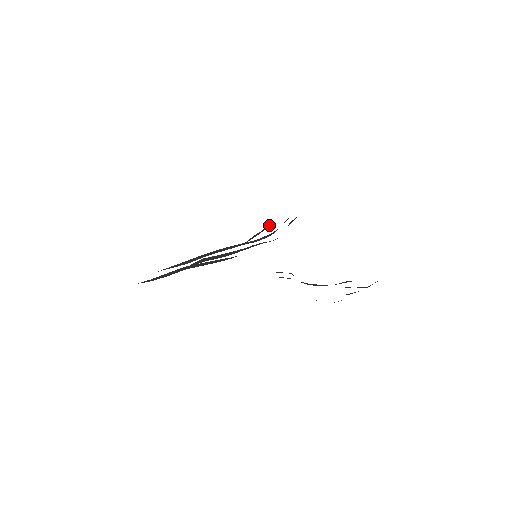
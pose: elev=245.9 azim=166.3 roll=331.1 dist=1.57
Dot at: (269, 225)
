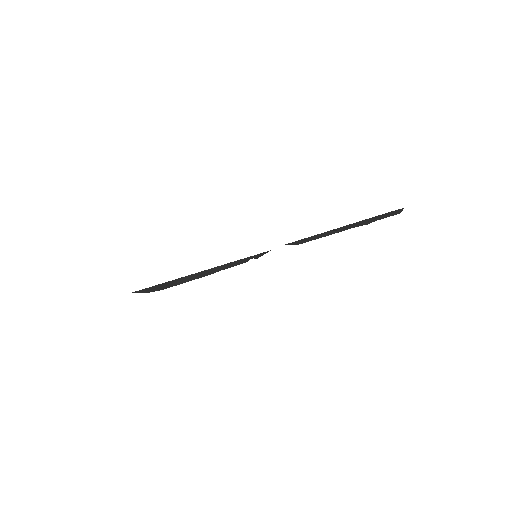
Dot at: occluded
